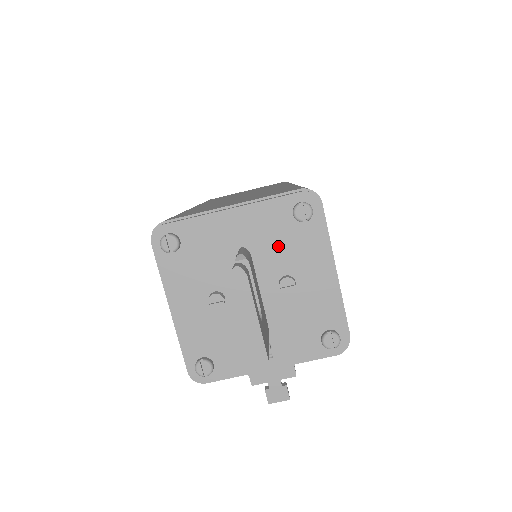
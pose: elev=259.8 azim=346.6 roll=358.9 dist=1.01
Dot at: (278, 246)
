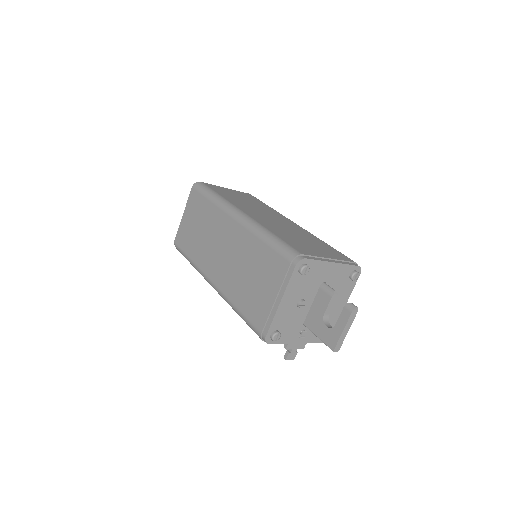
Dot at: (337, 287)
